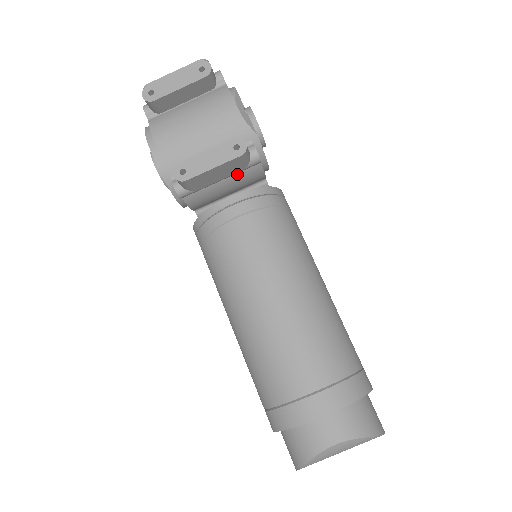
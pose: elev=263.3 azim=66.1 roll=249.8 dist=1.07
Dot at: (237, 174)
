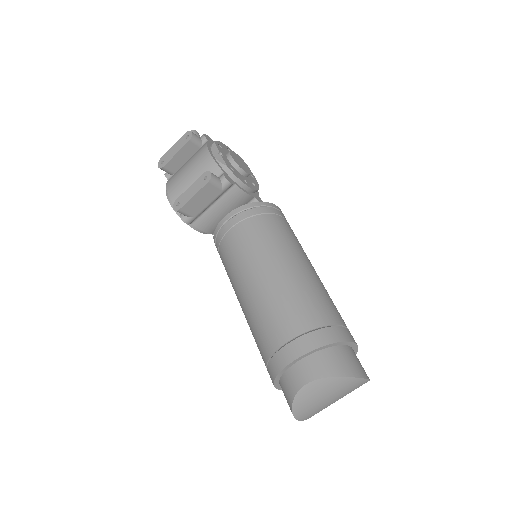
Dot at: (223, 198)
